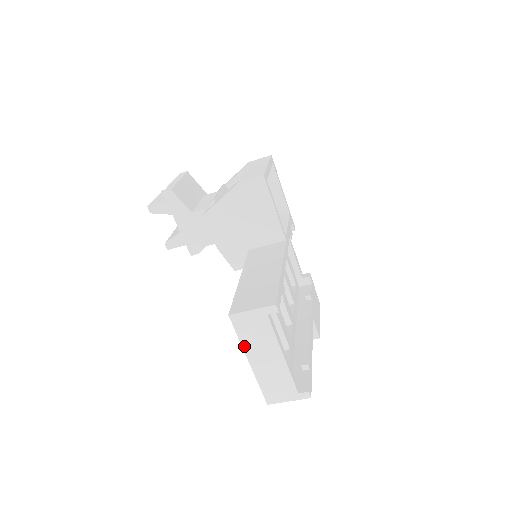
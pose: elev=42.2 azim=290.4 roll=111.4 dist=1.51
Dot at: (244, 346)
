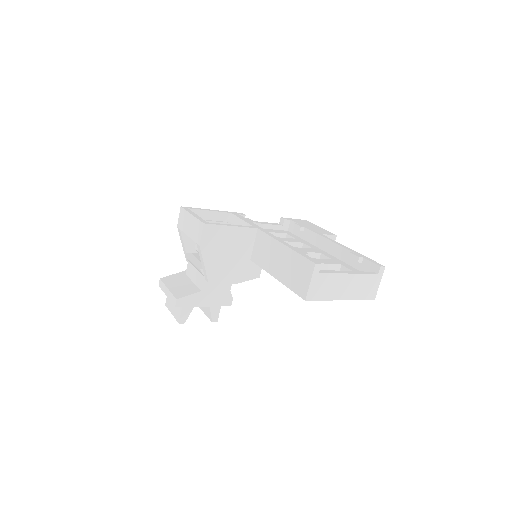
Dot at: (330, 299)
